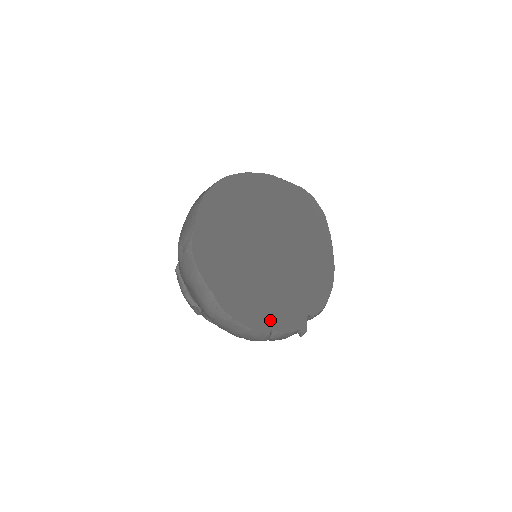
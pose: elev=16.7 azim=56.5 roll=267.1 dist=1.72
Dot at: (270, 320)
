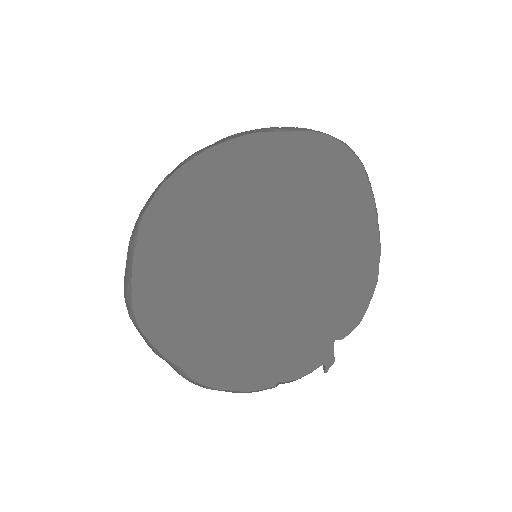
Dot at: (274, 370)
